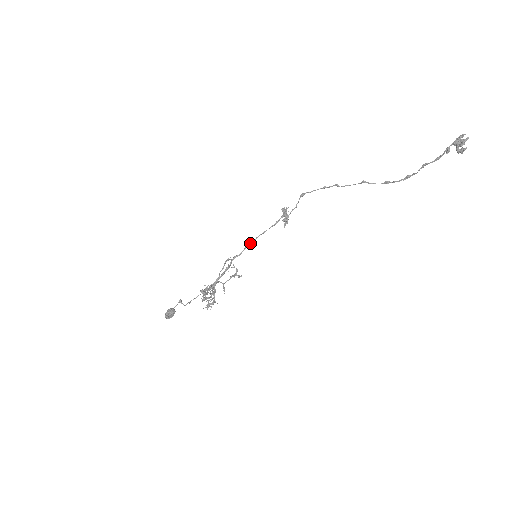
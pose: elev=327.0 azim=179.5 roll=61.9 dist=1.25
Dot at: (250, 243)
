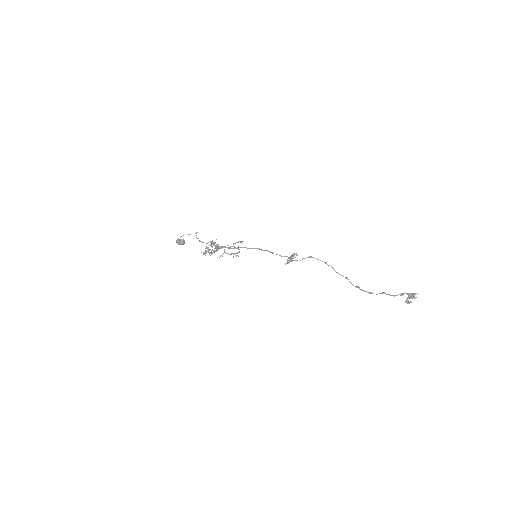
Dot at: occluded
